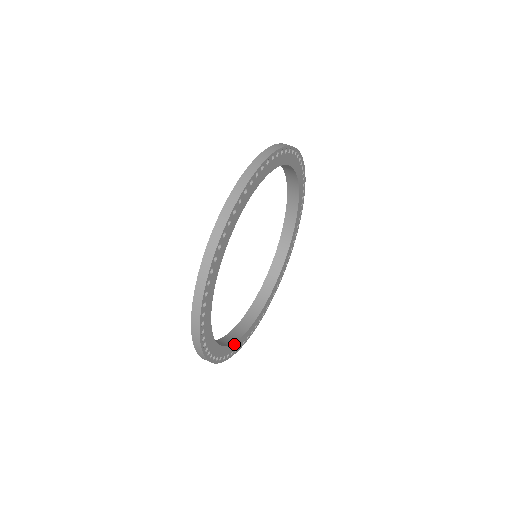
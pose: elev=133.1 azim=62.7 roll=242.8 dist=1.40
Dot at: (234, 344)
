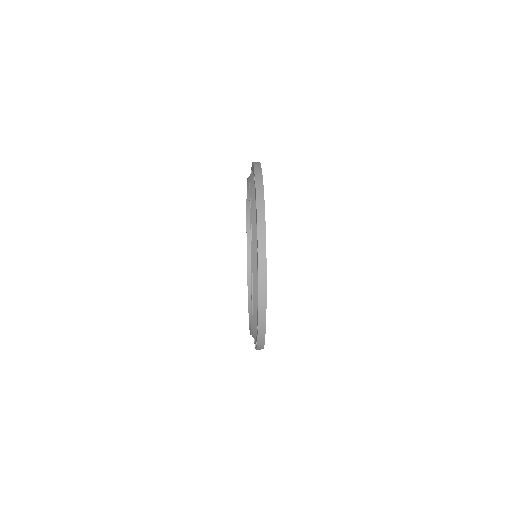
Dot at: occluded
